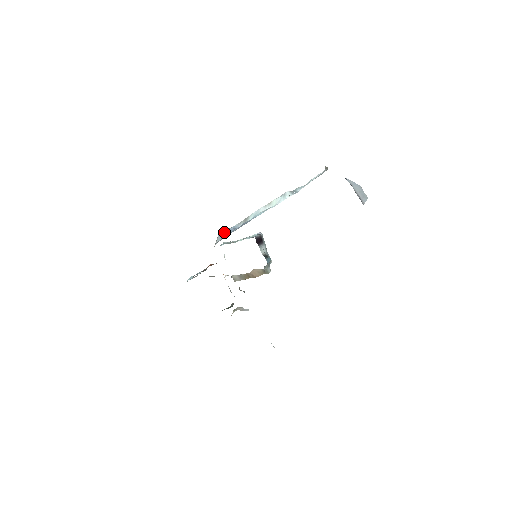
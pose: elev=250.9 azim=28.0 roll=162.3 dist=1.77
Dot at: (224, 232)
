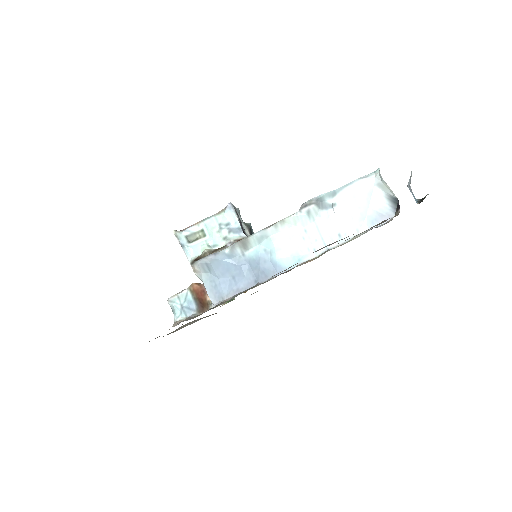
Dot at: (210, 261)
